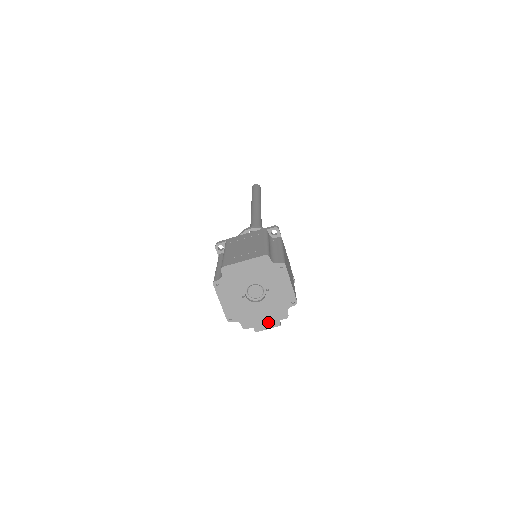
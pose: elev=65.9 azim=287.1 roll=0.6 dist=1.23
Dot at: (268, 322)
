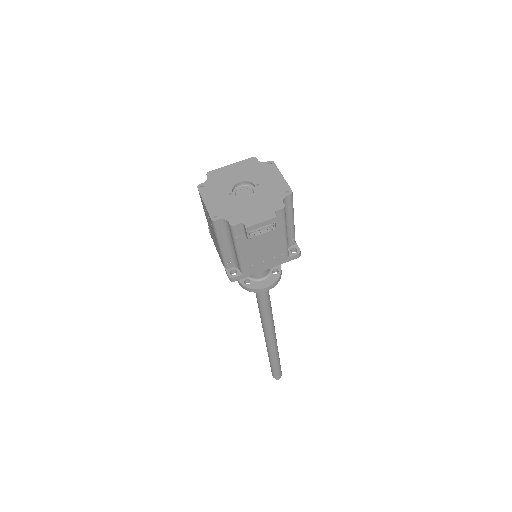
Dot at: (261, 215)
